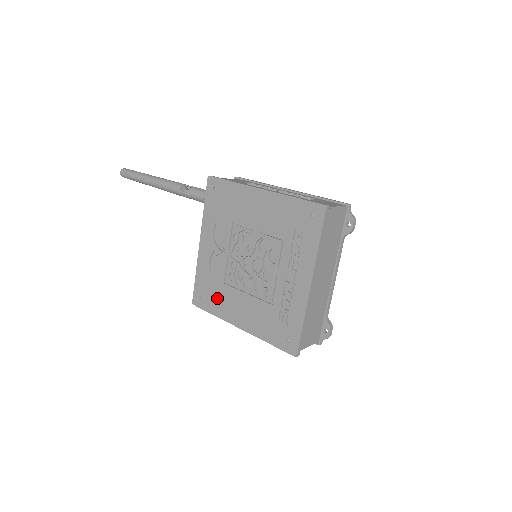
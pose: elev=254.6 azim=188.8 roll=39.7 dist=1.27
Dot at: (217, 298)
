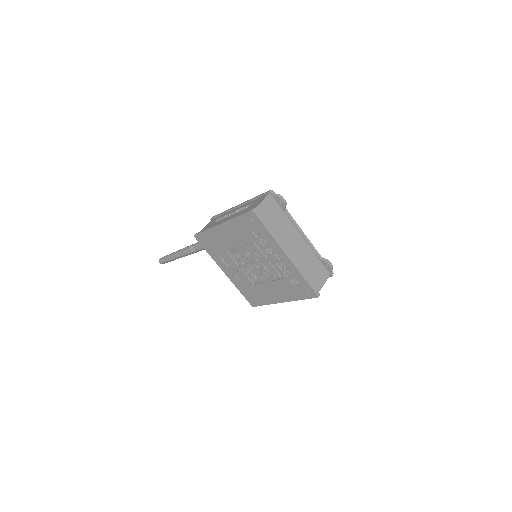
Dot at: (259, 295)
